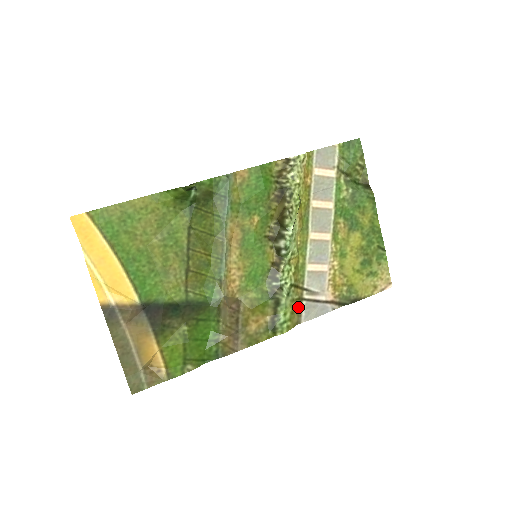
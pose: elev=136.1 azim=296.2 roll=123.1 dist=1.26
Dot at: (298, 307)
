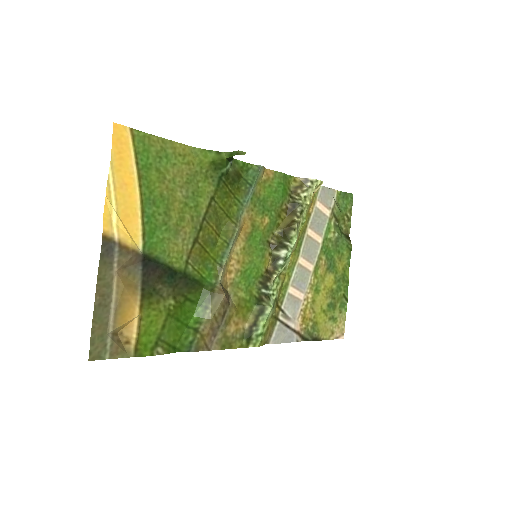
Dot at: (272, 325)
